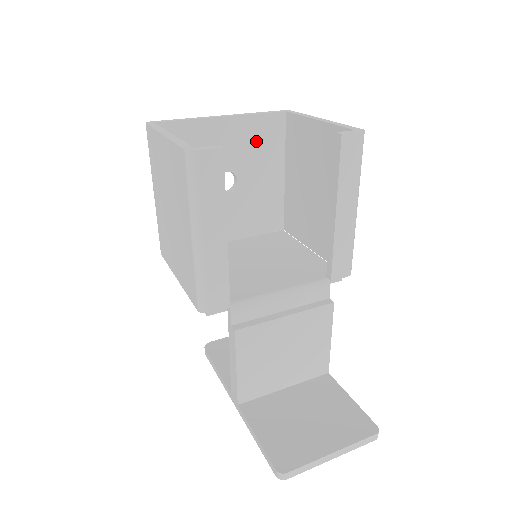
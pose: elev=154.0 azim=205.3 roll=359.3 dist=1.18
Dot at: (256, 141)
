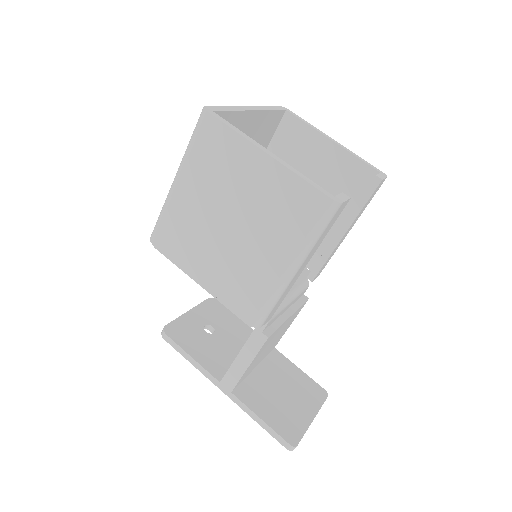
Dot at: (259, 135)
